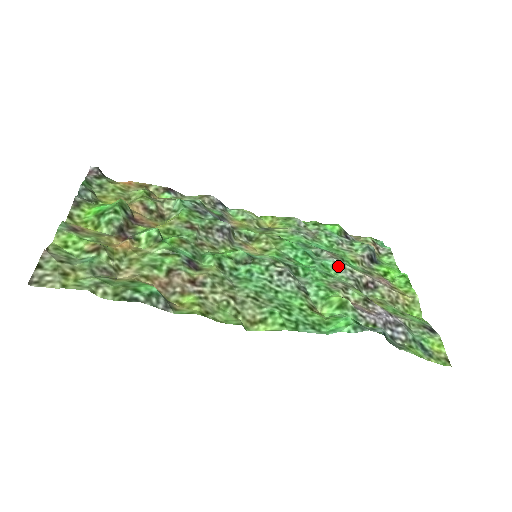
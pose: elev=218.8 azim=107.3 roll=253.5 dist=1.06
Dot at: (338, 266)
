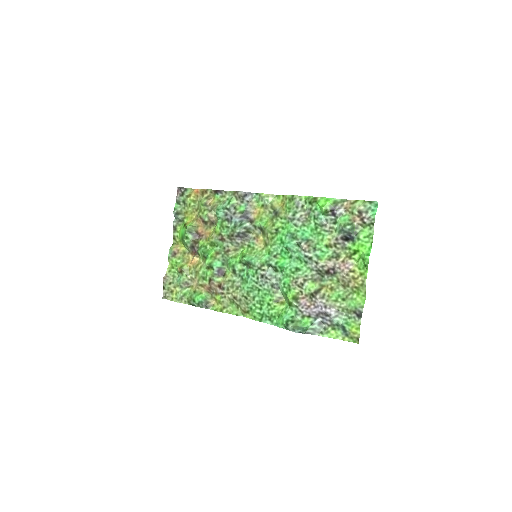
Dot at: (307, 259)
